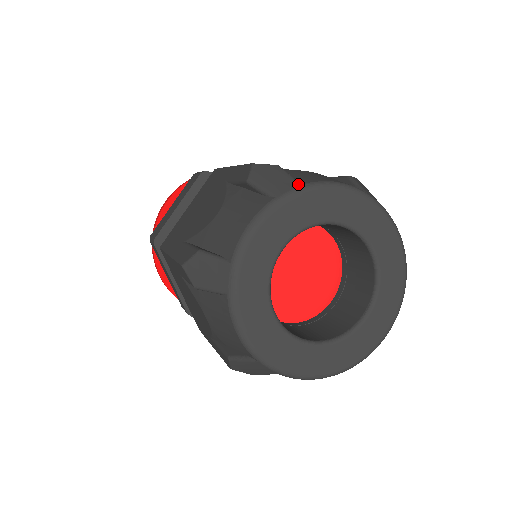
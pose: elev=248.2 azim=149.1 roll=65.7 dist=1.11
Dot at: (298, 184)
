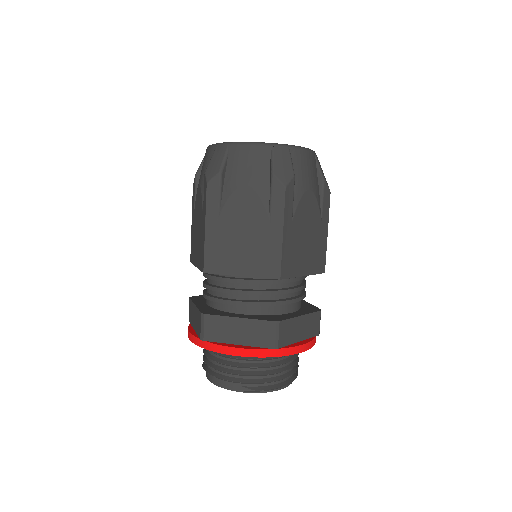
Dot at: occluded
